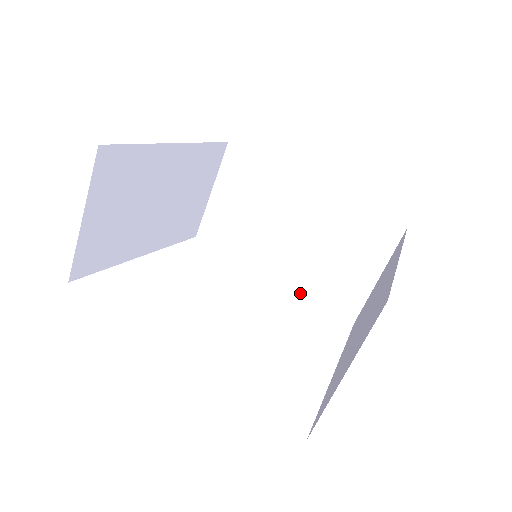
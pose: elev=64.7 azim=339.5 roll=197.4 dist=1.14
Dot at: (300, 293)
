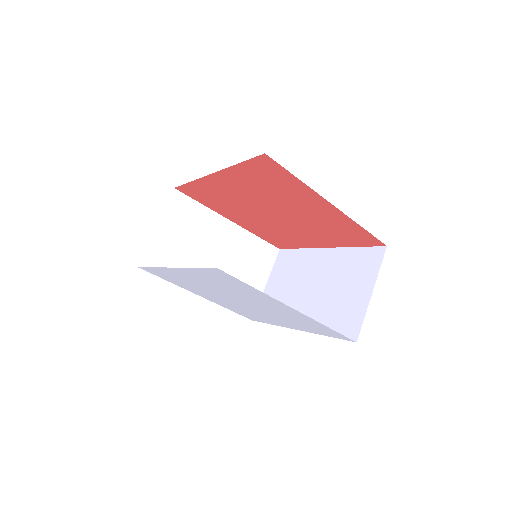
Dot at: (316, 333)
